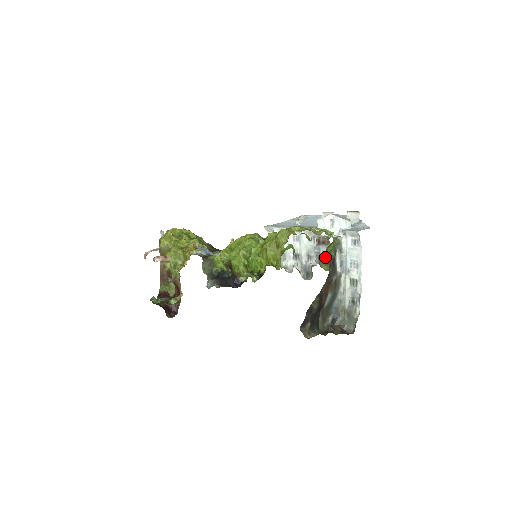
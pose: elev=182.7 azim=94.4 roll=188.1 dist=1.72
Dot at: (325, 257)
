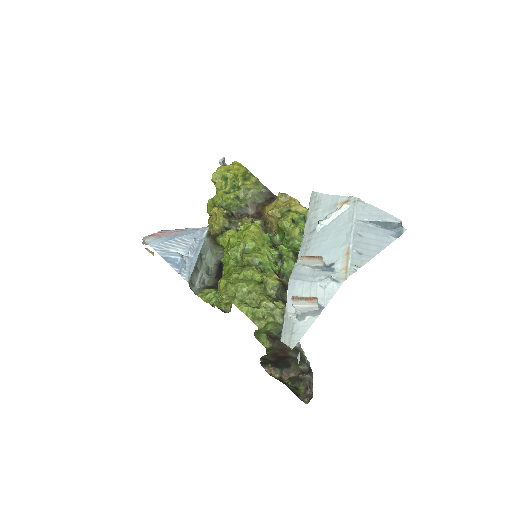
Dot at: (263, 332)
